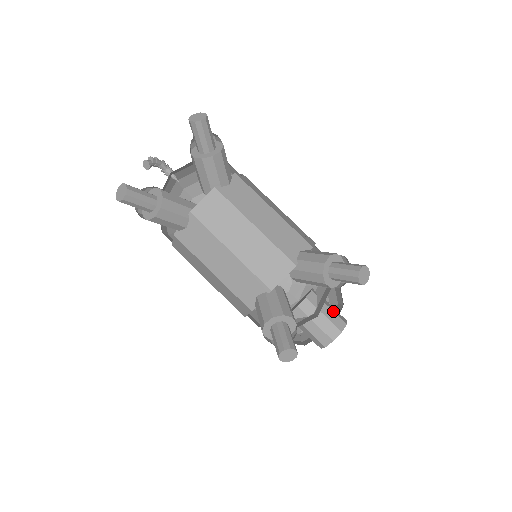
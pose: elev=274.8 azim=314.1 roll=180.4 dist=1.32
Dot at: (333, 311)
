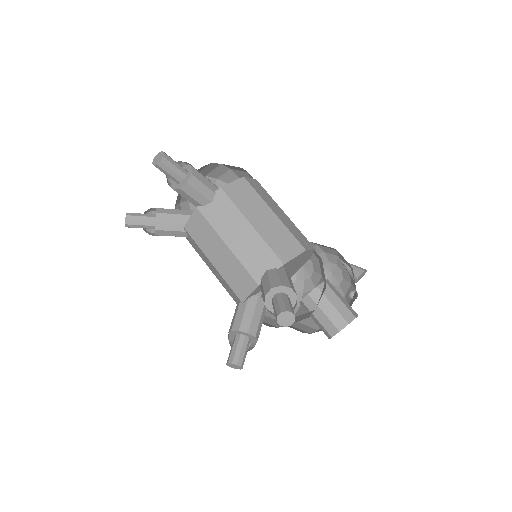
Dot at: (336, 309)
